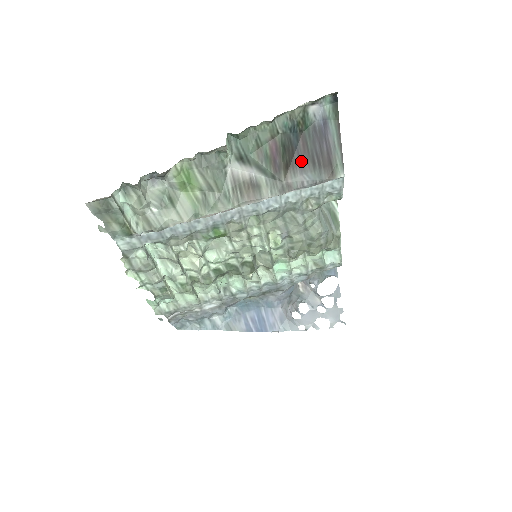
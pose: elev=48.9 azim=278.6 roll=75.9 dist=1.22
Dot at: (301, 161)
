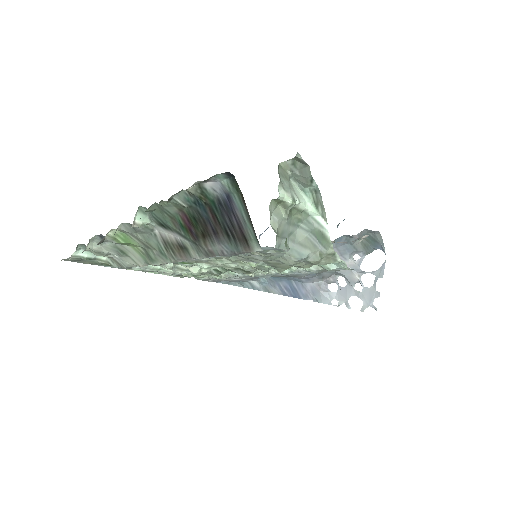
Dot at: (215, 232)
